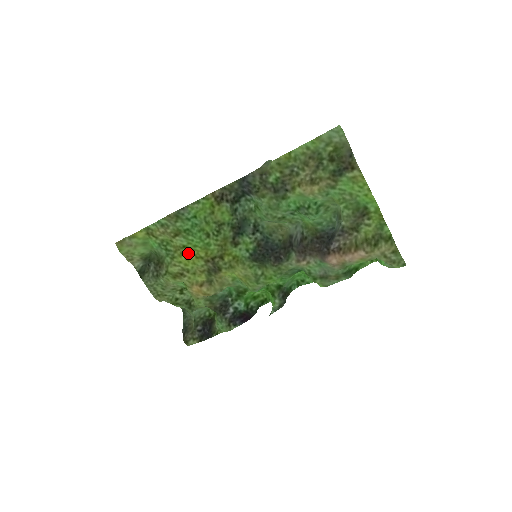
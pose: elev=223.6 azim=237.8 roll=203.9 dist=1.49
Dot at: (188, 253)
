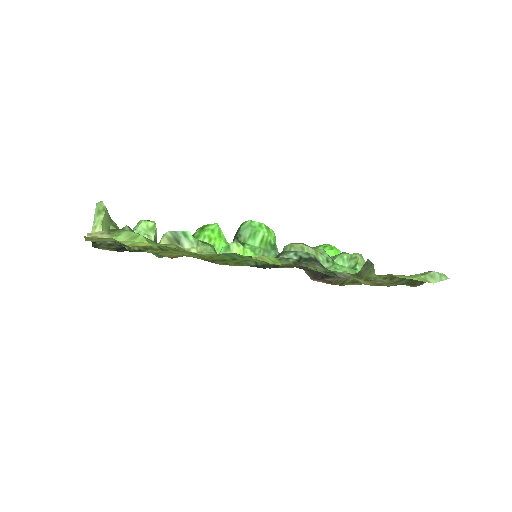
Dot at: occluded
